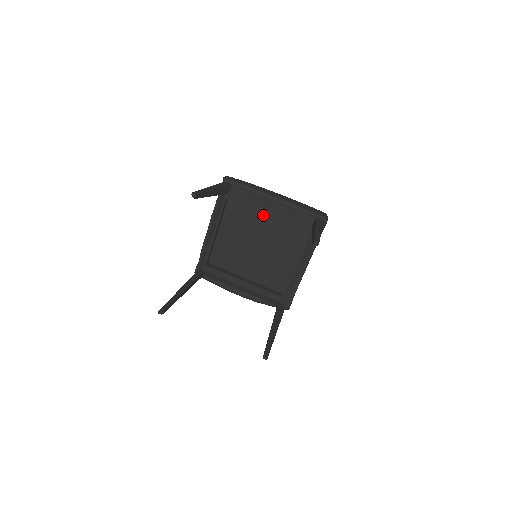
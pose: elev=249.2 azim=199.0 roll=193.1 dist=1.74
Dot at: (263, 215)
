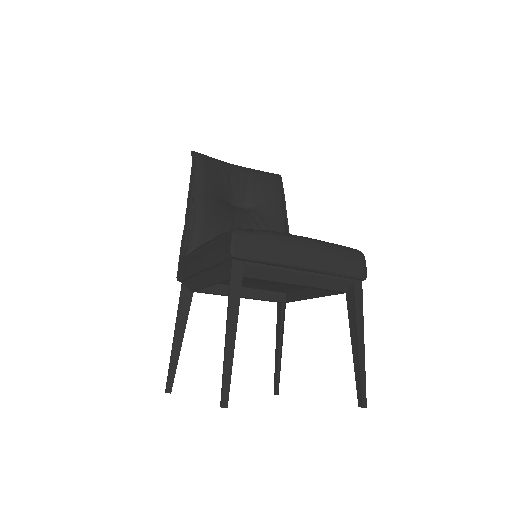
Dot at: occluded
